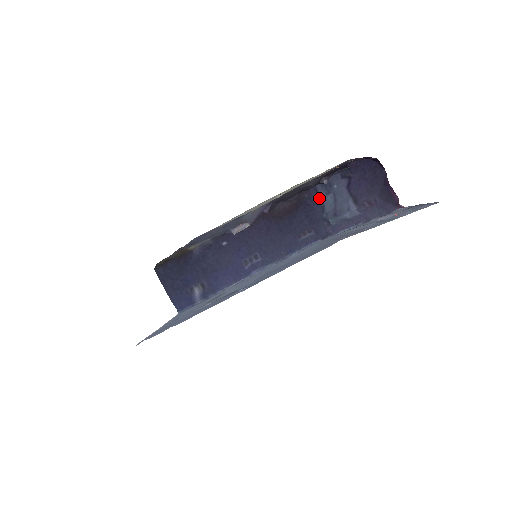
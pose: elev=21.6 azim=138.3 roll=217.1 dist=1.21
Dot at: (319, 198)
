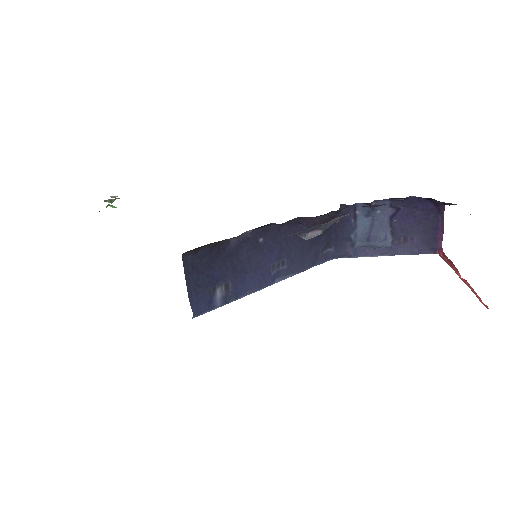
Dot at: (354, 217)
